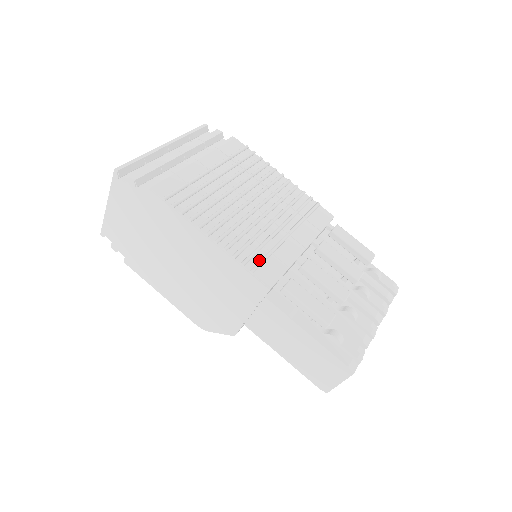
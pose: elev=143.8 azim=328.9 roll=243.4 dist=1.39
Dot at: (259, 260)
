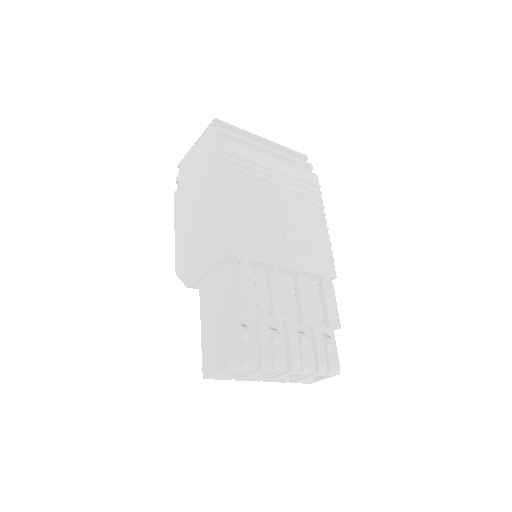
Dot at: (244, 235)
